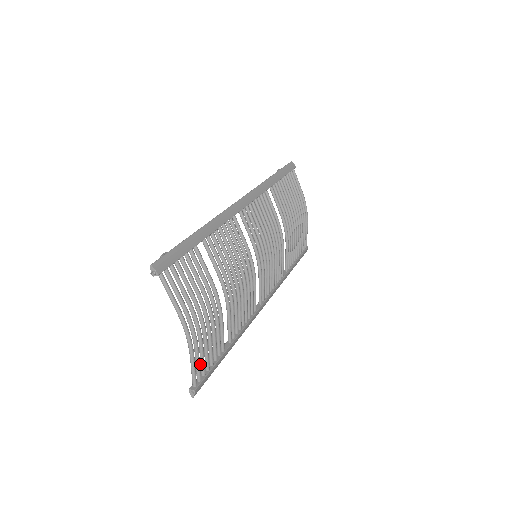
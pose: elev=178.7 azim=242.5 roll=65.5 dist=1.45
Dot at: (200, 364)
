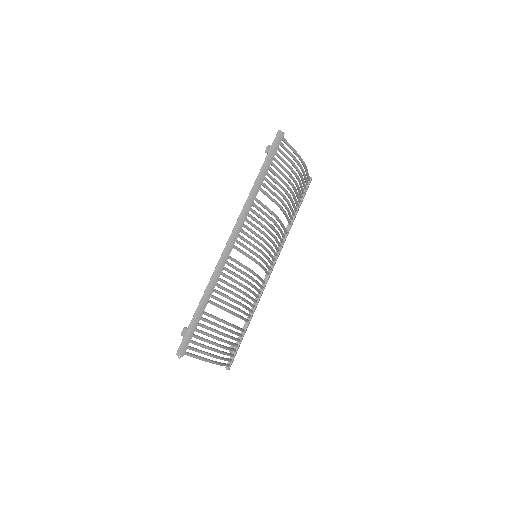
Dot at: occluded
